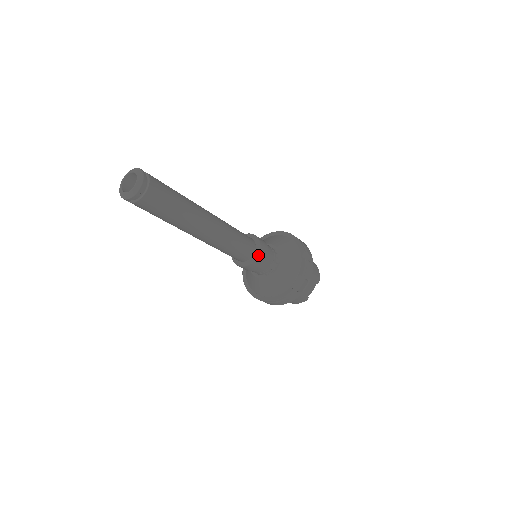
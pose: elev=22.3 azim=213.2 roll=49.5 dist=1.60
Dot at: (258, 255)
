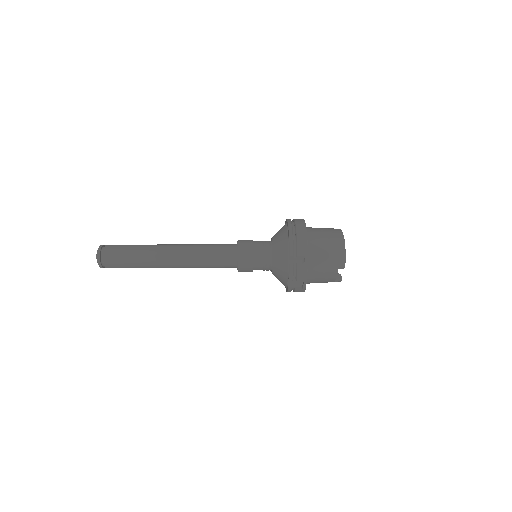
Dot at: (239, 267)
